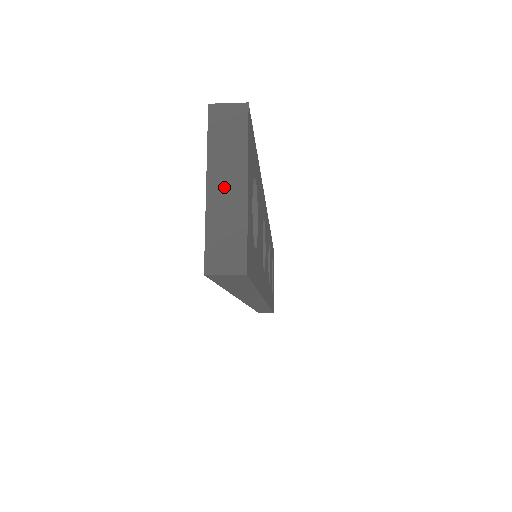
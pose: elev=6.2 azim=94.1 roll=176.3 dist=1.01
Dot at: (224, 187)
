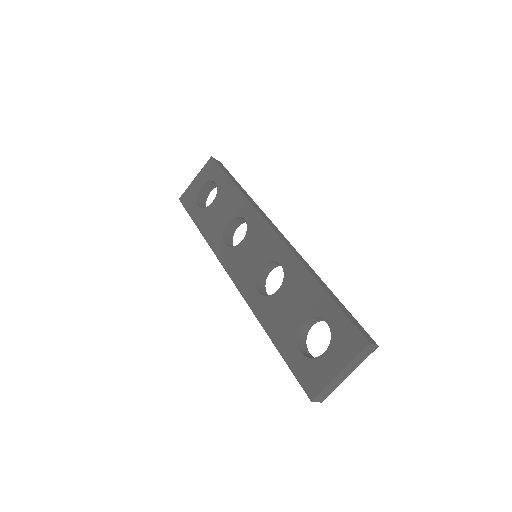
Dot at: (344, 374)
